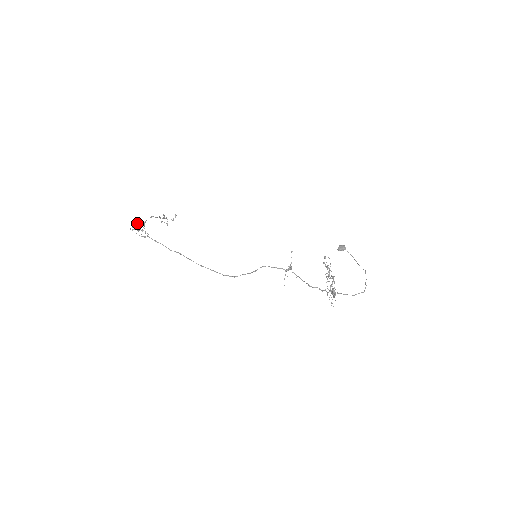
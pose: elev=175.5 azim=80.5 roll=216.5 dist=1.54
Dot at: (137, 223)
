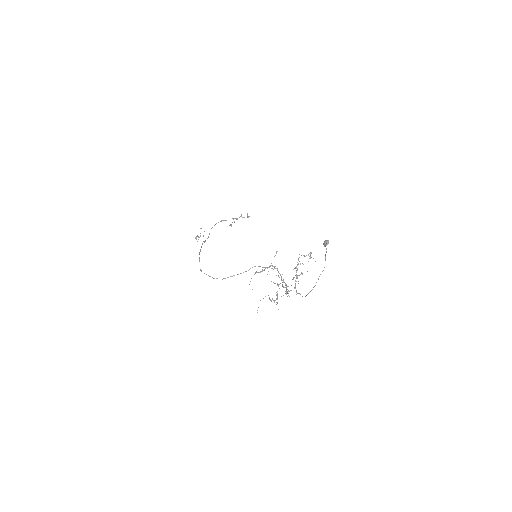
Dot at: occluded
